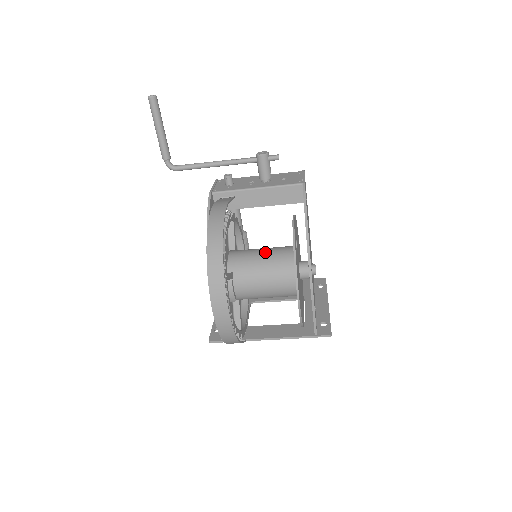
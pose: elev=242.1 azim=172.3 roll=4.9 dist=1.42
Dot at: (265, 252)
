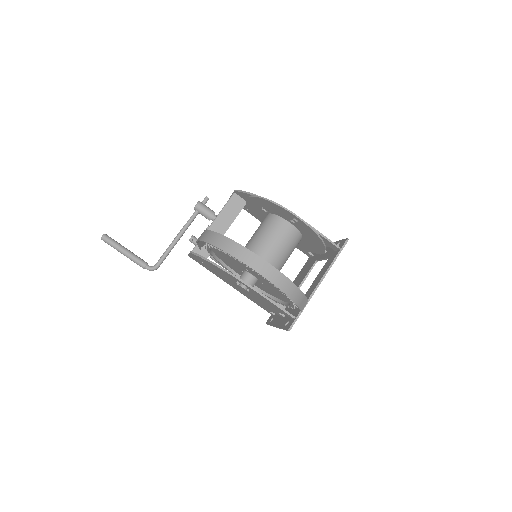
Dot at: (254, 233)
